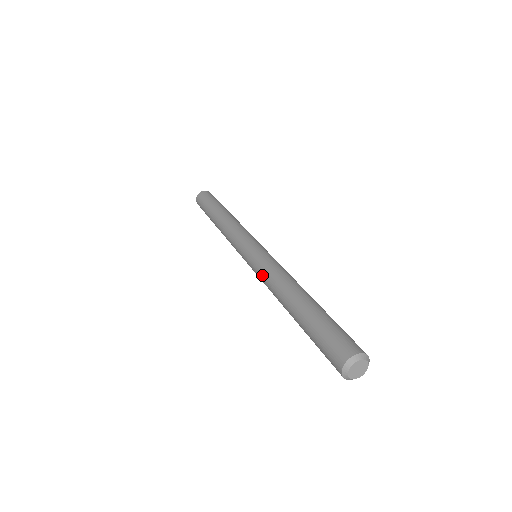
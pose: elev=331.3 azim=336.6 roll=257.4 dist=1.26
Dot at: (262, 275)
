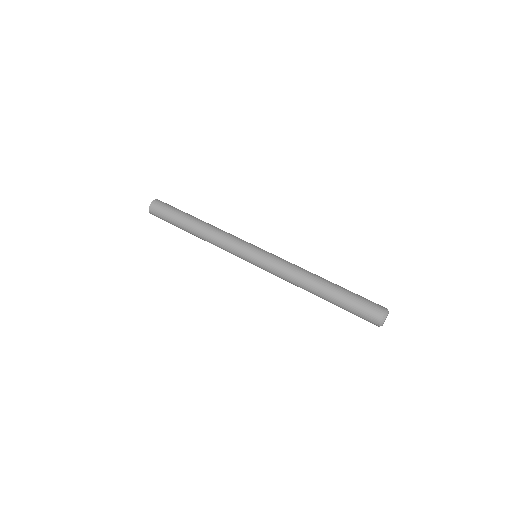
Dot at: occluded
